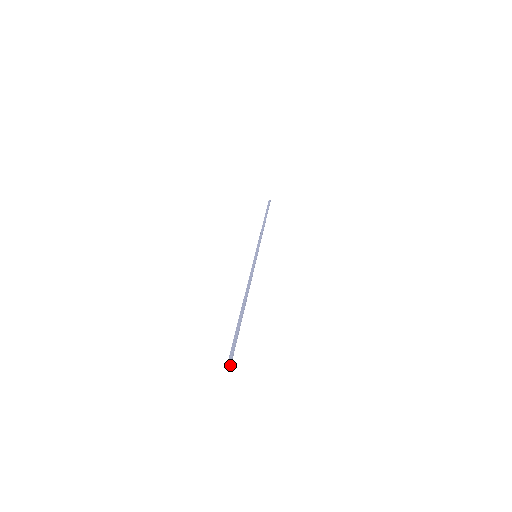
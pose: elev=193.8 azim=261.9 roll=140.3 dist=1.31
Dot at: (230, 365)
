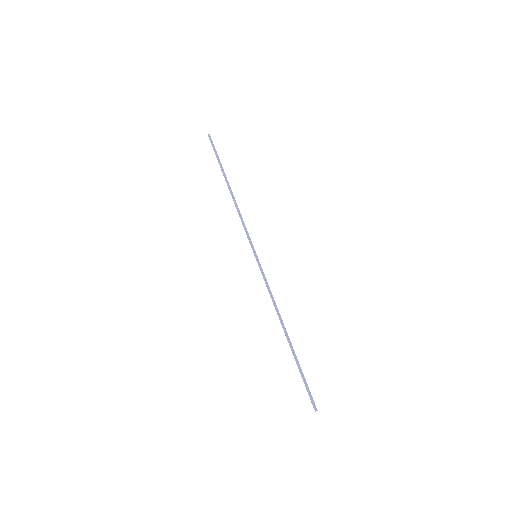
Dot at: occluded
